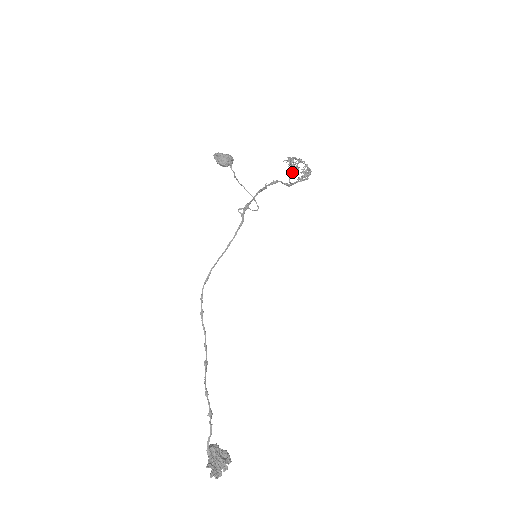
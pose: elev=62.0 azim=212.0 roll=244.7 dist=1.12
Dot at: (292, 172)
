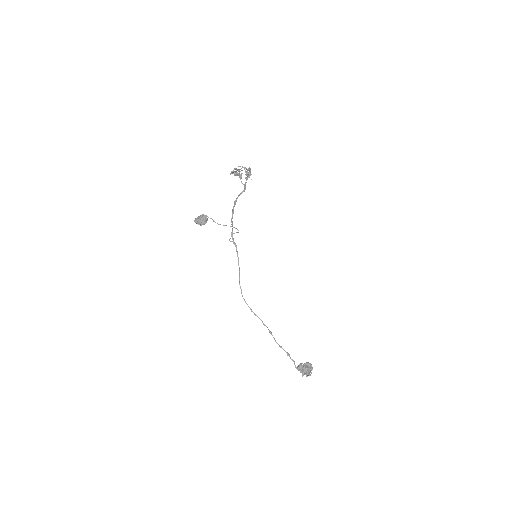
Dot at: (239, 176)
